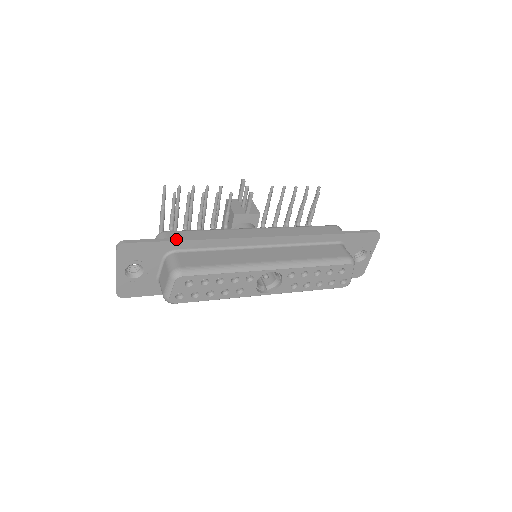
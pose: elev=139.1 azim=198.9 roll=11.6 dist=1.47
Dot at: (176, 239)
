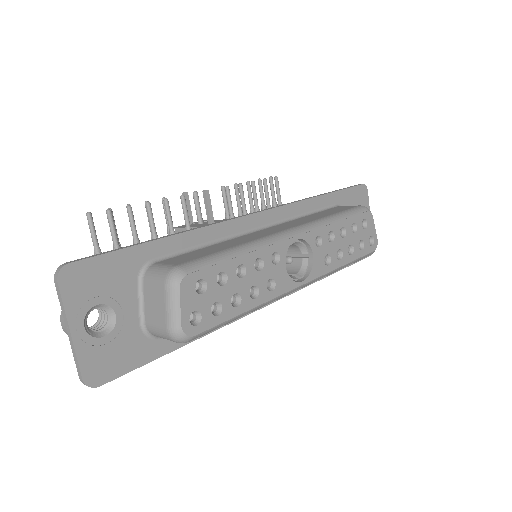
Dot at: (146, 241)
